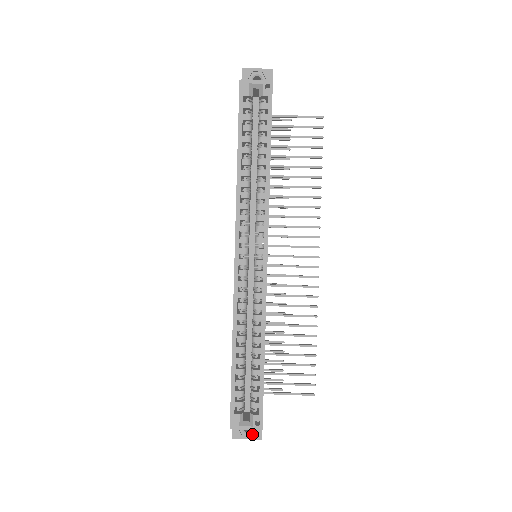
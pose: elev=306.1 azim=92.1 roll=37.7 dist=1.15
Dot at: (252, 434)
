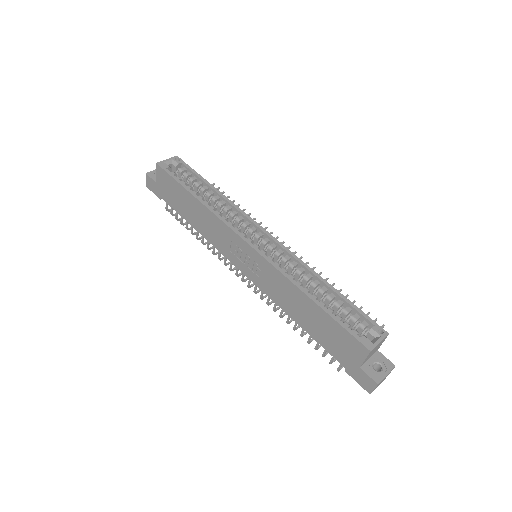
Dot at: (386, 368)
